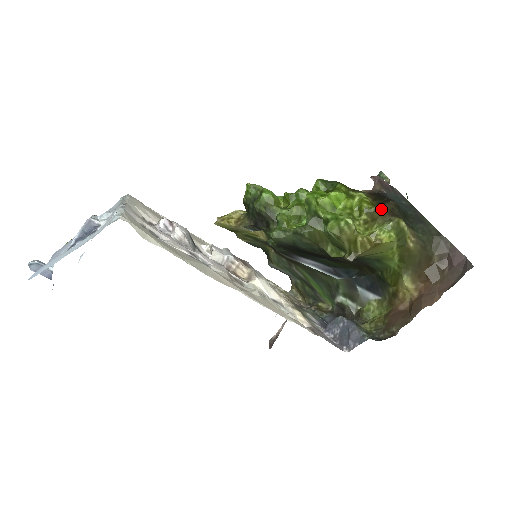
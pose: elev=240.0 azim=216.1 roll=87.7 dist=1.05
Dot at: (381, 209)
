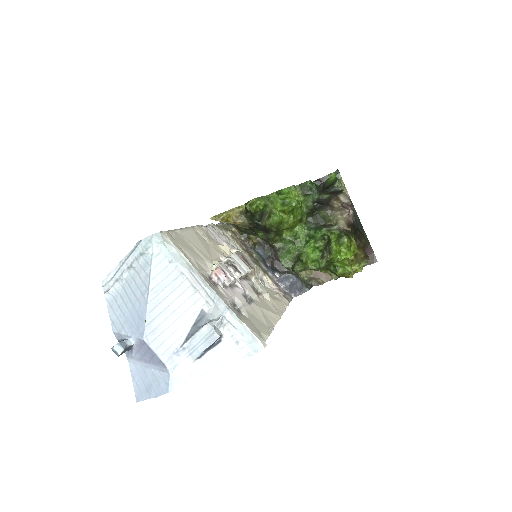
Dot at: (364, 255)
